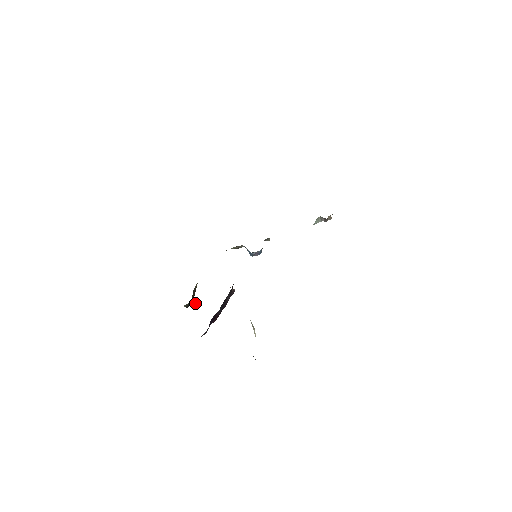
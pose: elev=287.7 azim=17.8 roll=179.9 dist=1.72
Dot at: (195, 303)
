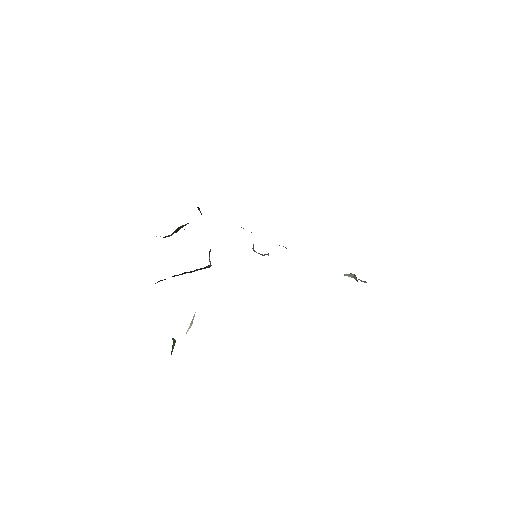
Dot at: occluded
